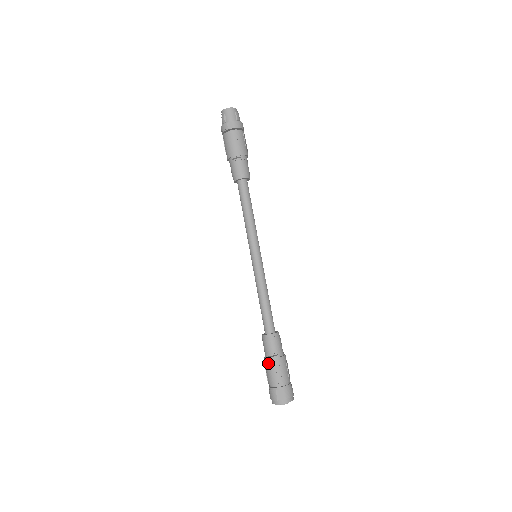
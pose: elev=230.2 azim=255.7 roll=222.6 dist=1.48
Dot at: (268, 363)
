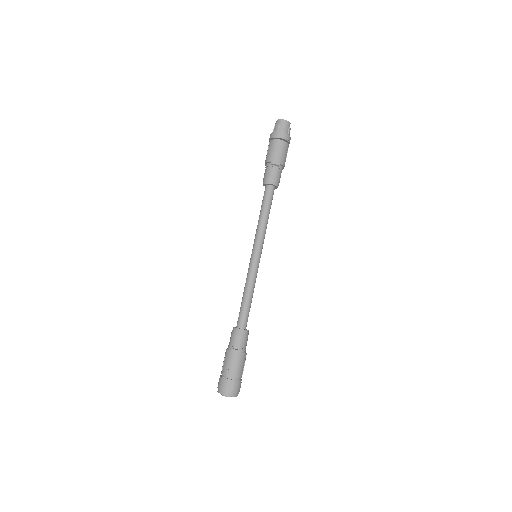
Dot at: (230, 354)
